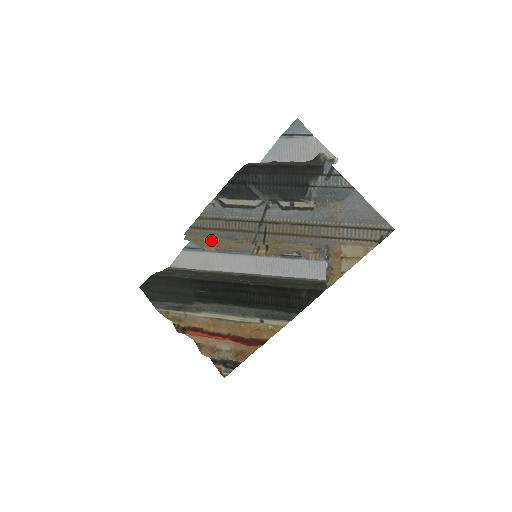
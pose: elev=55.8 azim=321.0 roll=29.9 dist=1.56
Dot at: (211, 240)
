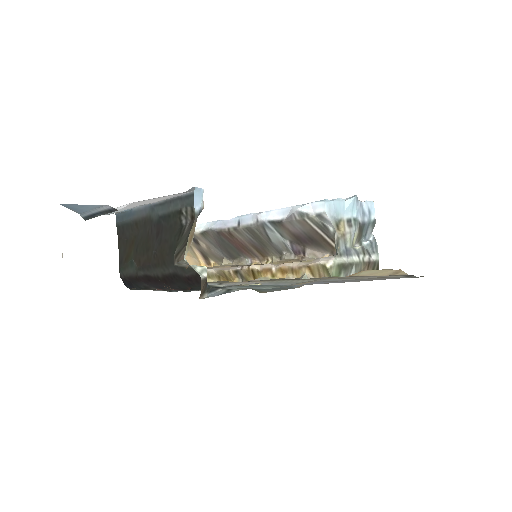
Dot at: occluded
